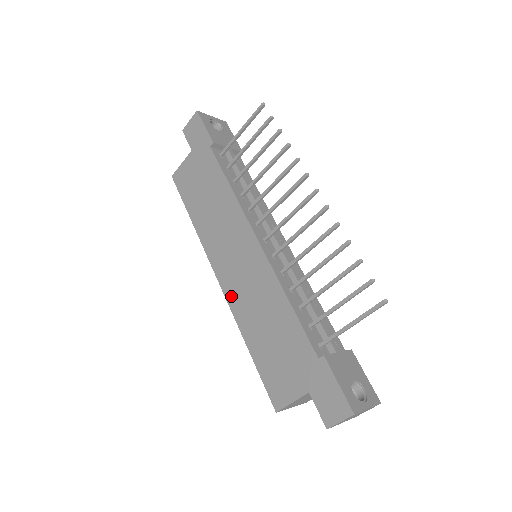
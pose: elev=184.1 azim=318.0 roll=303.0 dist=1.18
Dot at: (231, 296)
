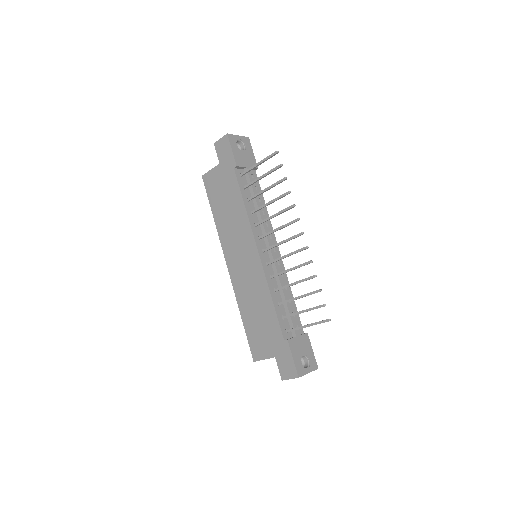
Dot at: (235, 281)
